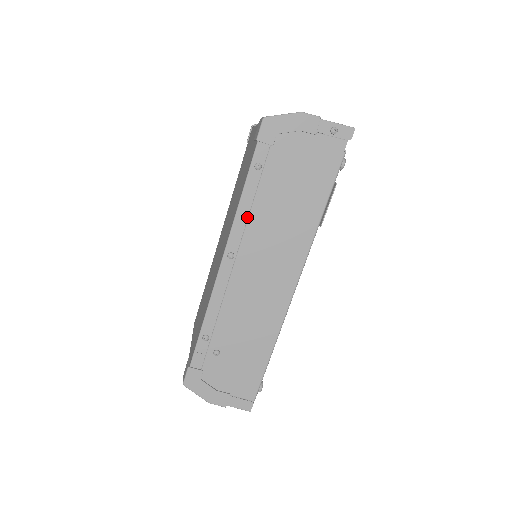
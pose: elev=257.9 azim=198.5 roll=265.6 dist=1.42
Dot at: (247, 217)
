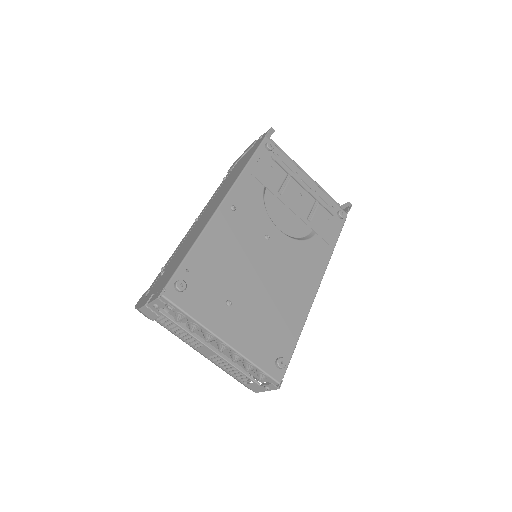
Dot at: occluded
